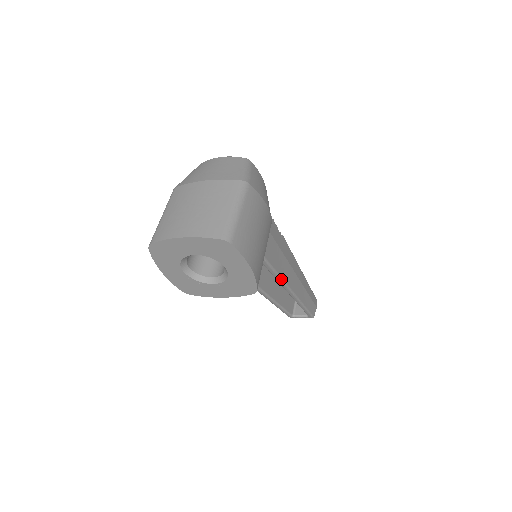
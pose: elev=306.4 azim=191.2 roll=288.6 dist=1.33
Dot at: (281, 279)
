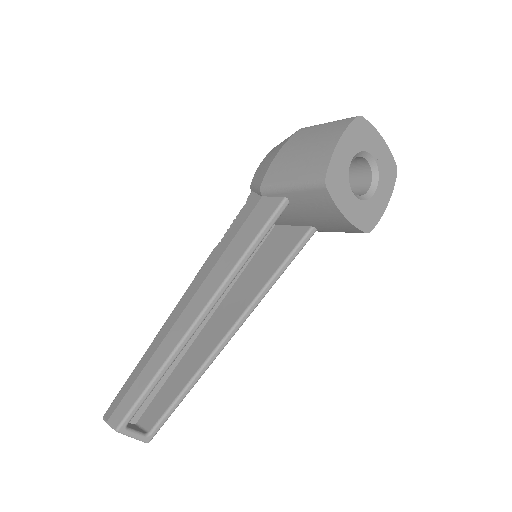
Dot at: (264, 296)
